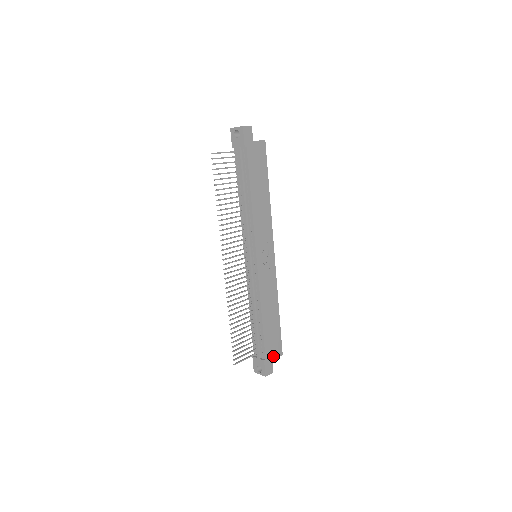
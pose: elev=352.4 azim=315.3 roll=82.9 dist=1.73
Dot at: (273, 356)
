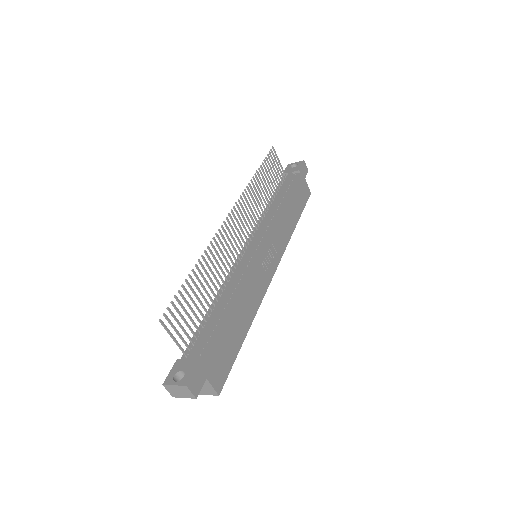
Dot at: (211, 375)
